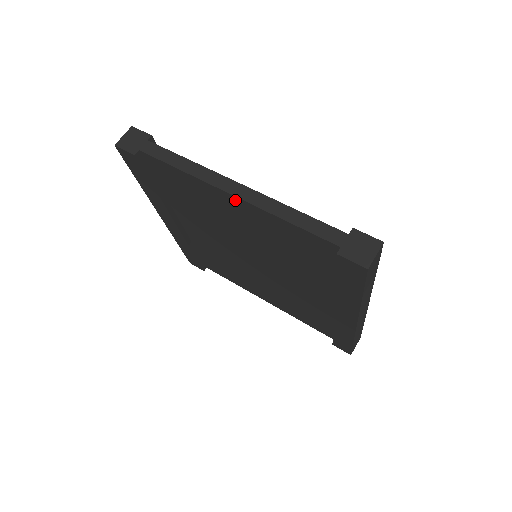
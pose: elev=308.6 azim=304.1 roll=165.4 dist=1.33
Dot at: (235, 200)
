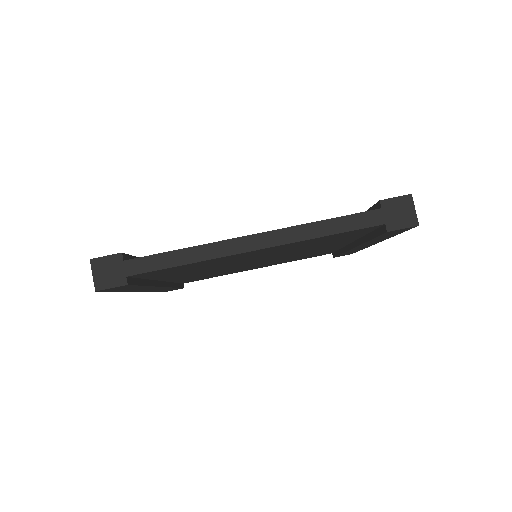
Dot at: (261, 250)
